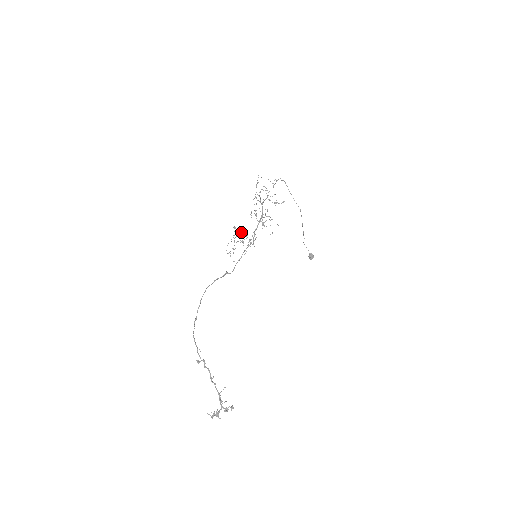
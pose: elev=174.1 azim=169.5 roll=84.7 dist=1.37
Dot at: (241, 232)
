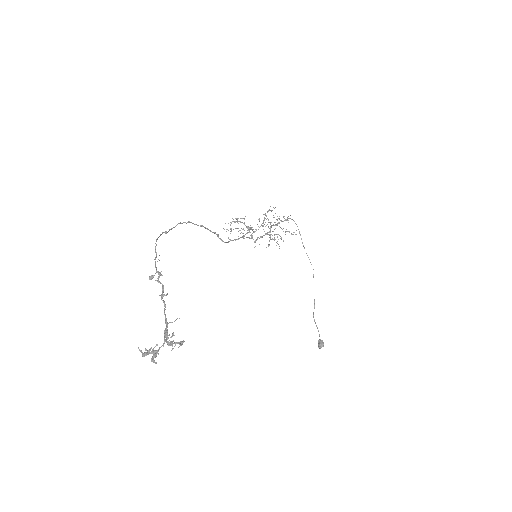
Dot at: occluded
